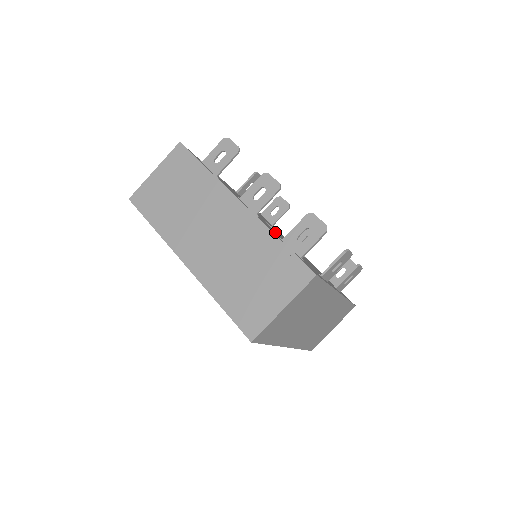
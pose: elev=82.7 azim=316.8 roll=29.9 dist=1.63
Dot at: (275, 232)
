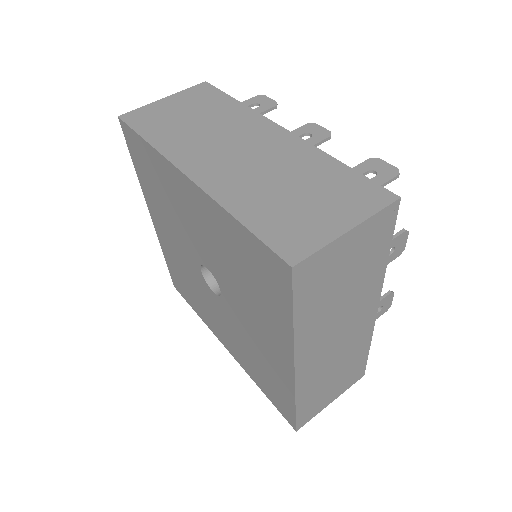
Dot at: occluded
